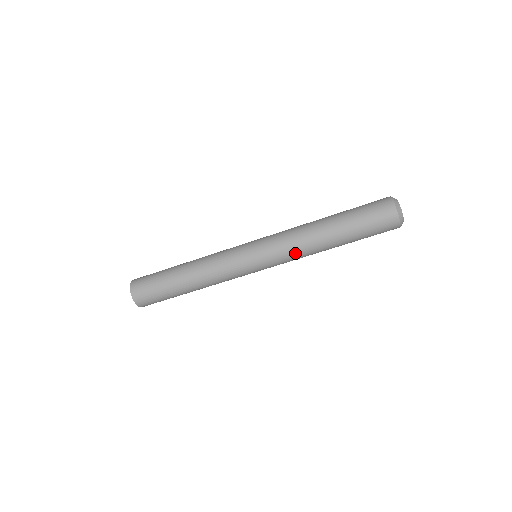
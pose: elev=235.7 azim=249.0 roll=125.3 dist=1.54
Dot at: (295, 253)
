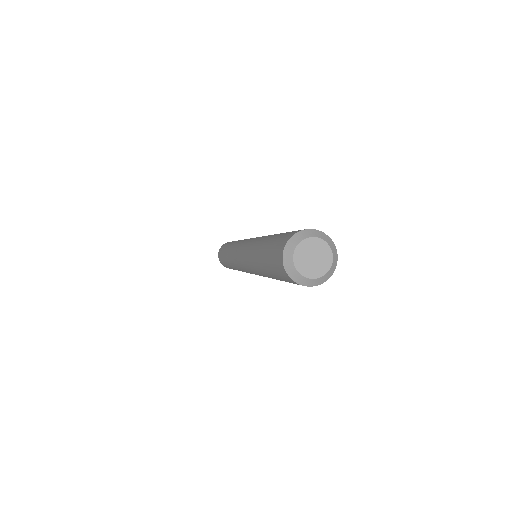
Dot at: occluded
